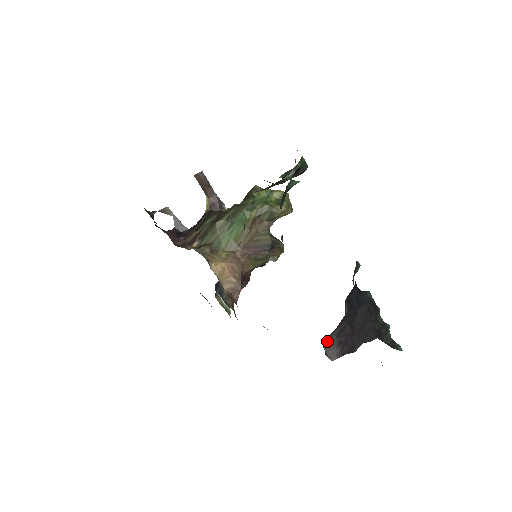
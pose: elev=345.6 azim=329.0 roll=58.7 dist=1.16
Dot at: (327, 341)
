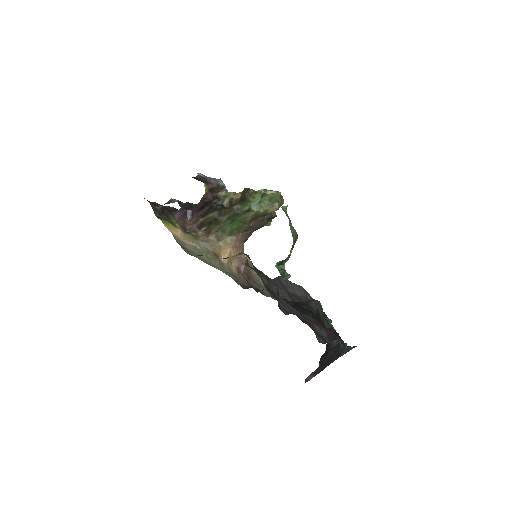
Dot at: (307, 377)
